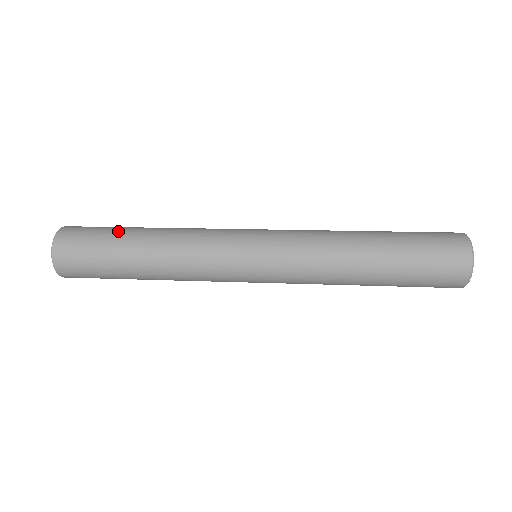
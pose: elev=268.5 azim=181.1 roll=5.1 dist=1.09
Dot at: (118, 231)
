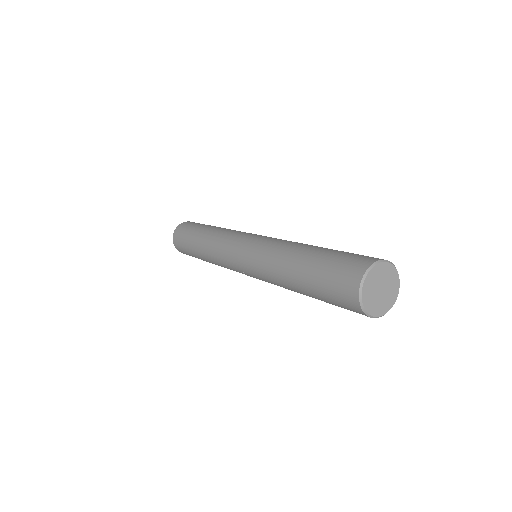
Dot at: occluded
